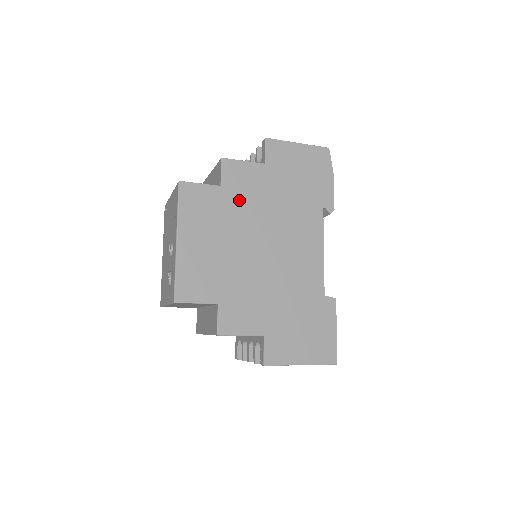
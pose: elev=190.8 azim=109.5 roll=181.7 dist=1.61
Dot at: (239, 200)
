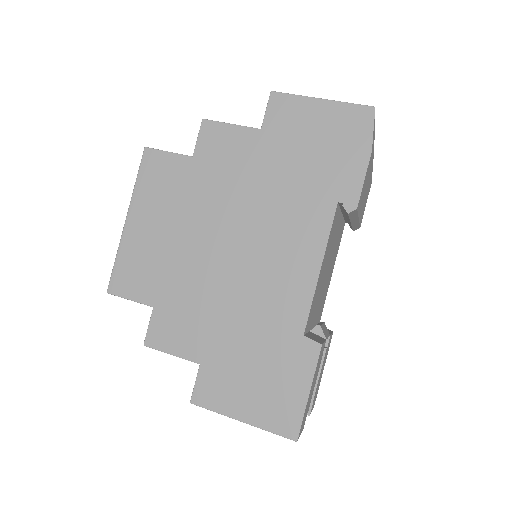
Dot at: (212, 178)
